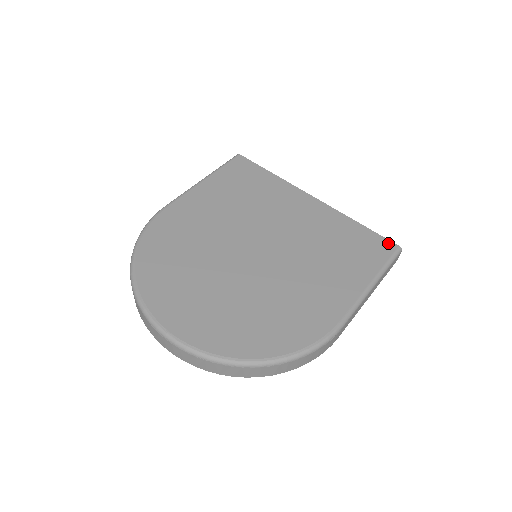
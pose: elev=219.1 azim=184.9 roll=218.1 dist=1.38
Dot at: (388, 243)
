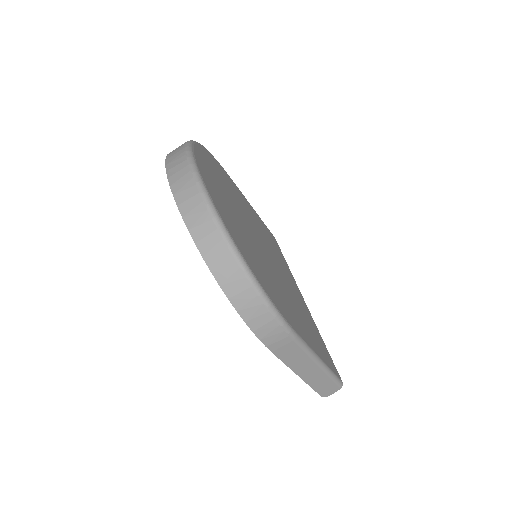
Dot at: (337, 371)
